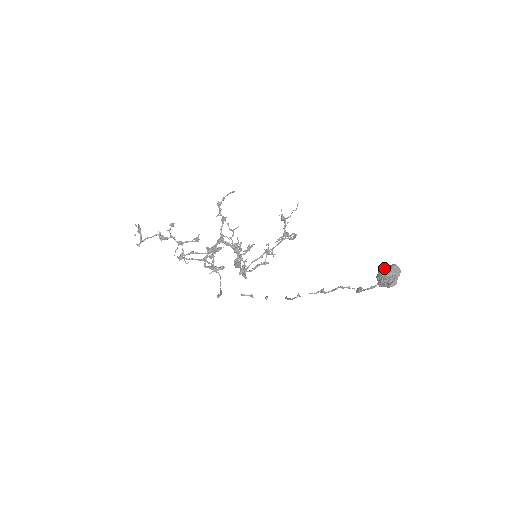
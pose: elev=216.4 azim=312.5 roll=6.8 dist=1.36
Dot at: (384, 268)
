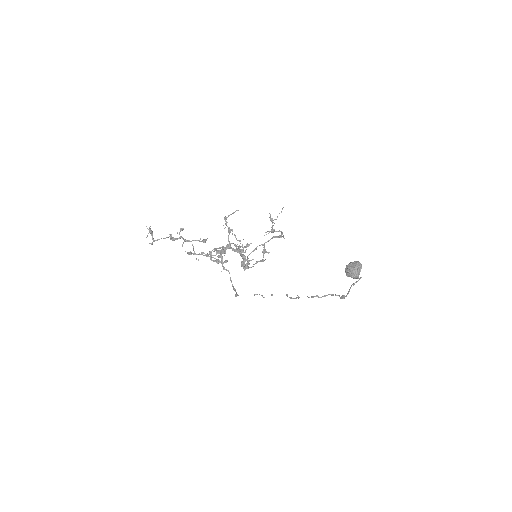
Dot at: (351, 265)
